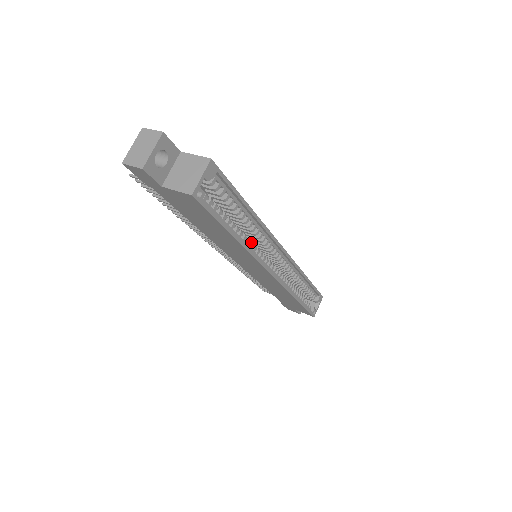
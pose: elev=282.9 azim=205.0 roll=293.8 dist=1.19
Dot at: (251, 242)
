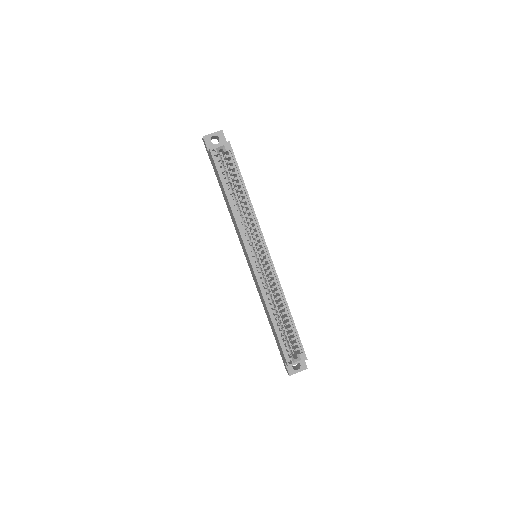
Dot at: (242, 218)
